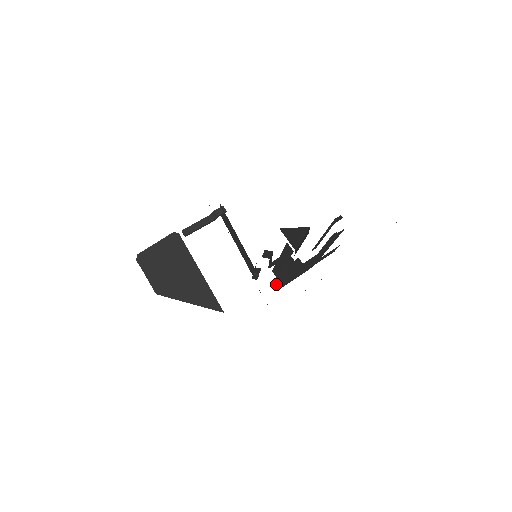
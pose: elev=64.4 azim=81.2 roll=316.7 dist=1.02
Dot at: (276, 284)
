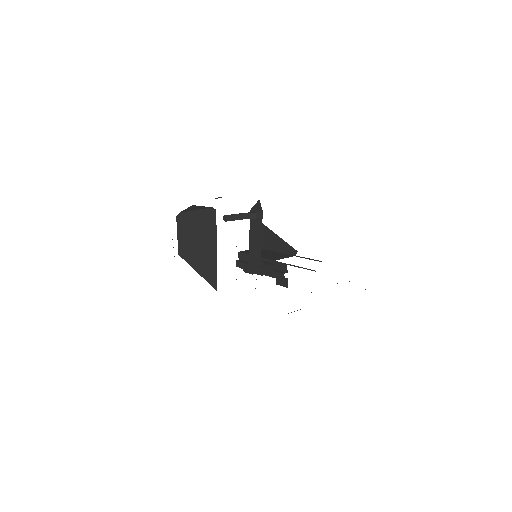
Dot at: (236, 264)
